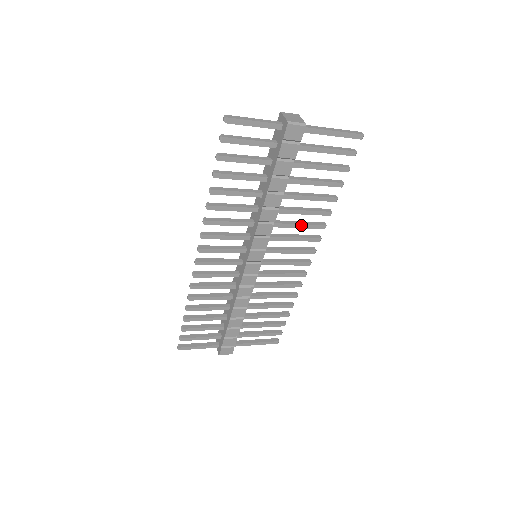
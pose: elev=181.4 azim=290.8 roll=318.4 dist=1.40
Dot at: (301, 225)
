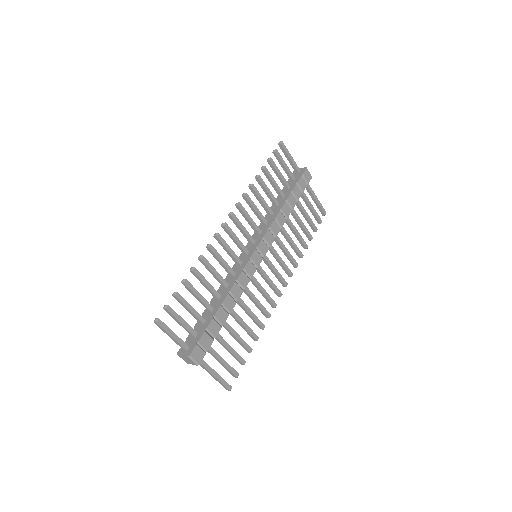
Dot at: (287, 251)
